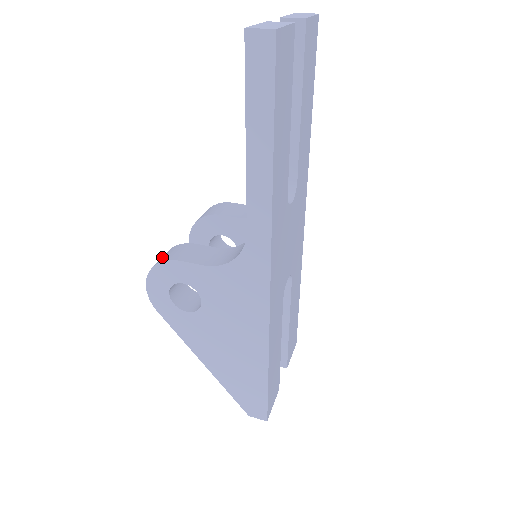
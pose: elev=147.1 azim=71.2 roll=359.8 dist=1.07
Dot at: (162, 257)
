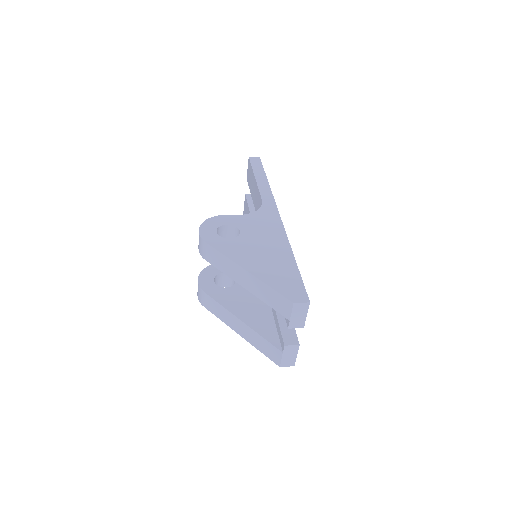
Dot at: occluded
